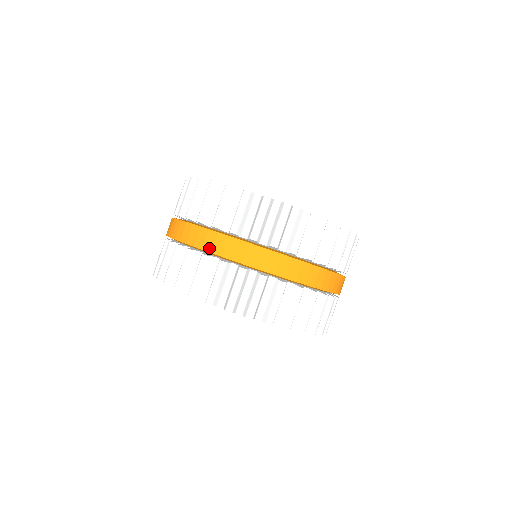
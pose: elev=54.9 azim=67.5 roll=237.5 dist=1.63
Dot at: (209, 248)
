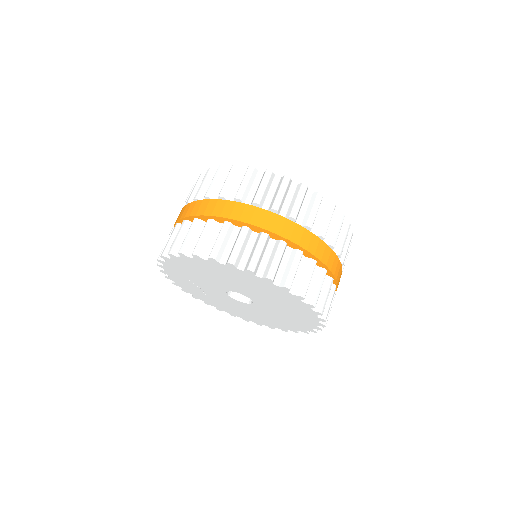
Dot at: (305, 245)
